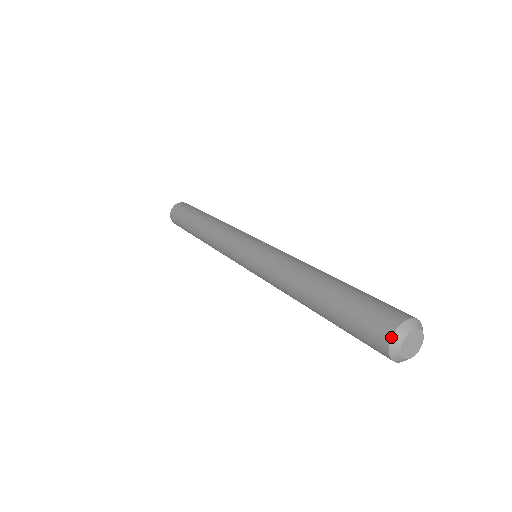
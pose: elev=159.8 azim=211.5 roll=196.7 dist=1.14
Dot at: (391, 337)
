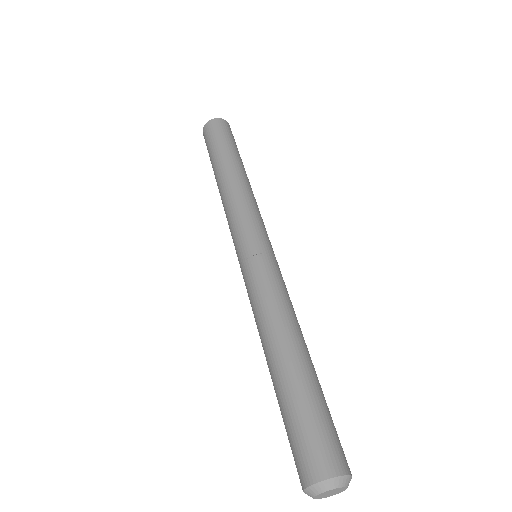
Dot at: (310, 485)
